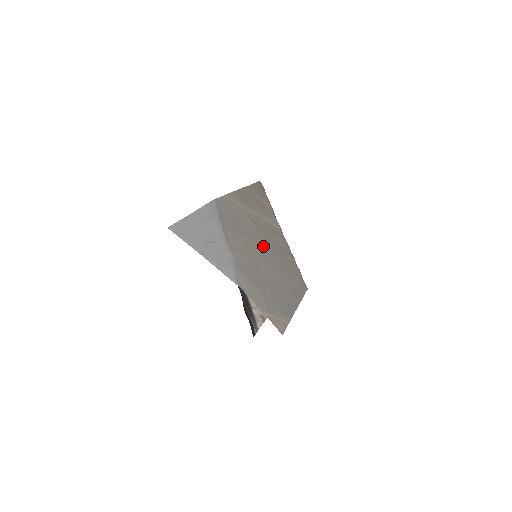
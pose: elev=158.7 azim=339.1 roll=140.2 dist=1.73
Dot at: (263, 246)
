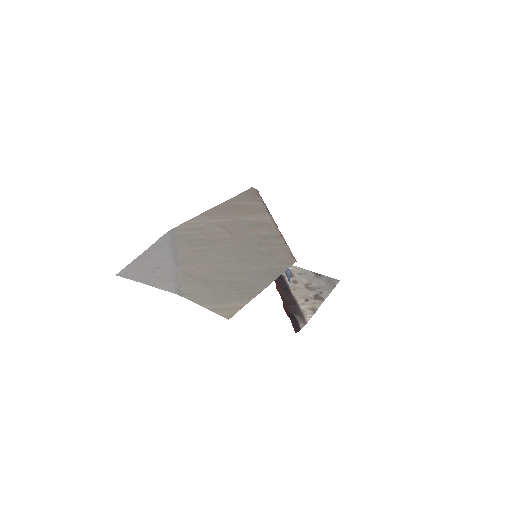
Dot at: (232, 245)
